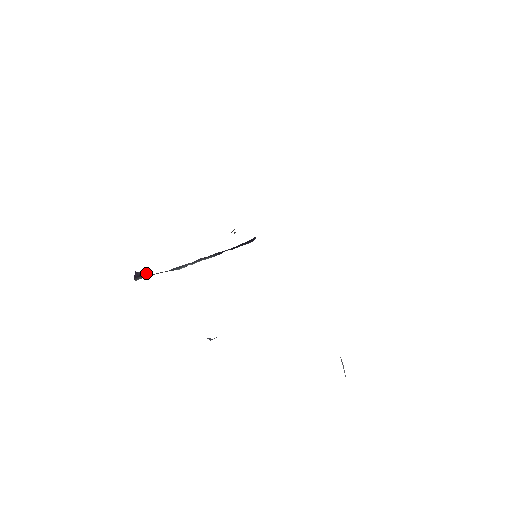
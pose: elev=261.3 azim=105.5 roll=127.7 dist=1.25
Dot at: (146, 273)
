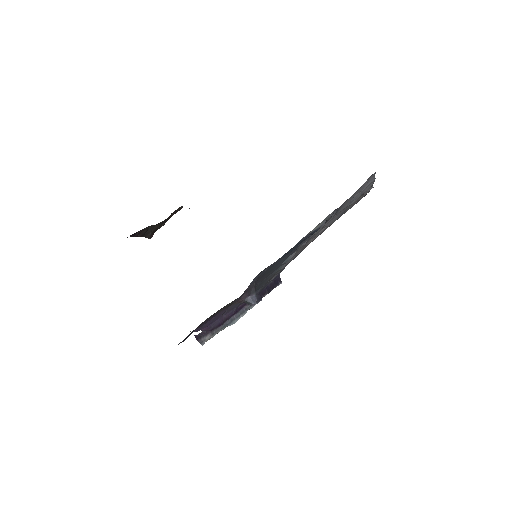
Dot at: (204, 333)
